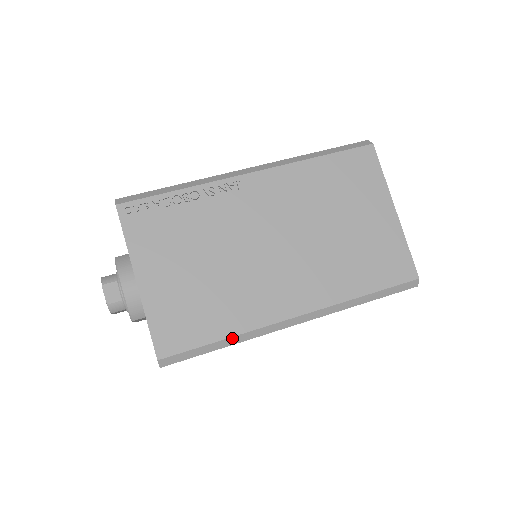
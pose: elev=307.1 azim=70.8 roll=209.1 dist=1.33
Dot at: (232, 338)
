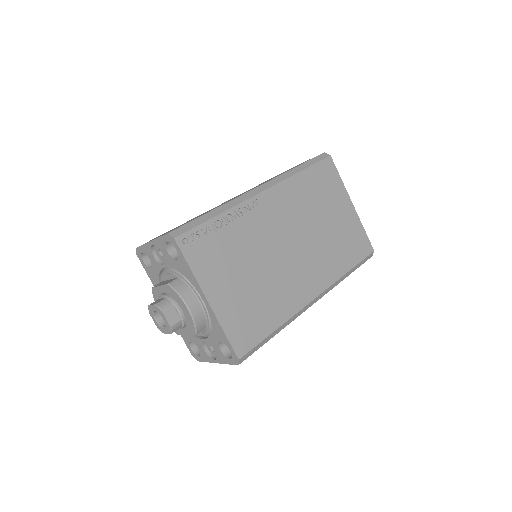
Dot at: (281, 326)
